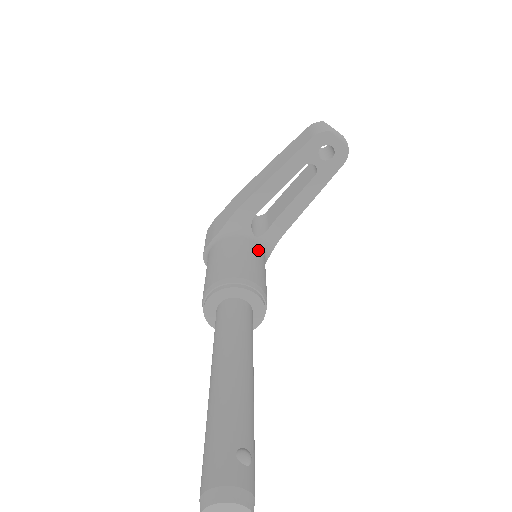
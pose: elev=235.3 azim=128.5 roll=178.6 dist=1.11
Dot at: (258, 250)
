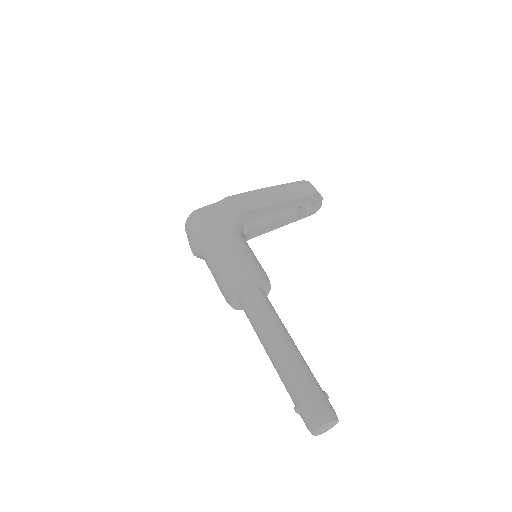
Dot at: occluded
